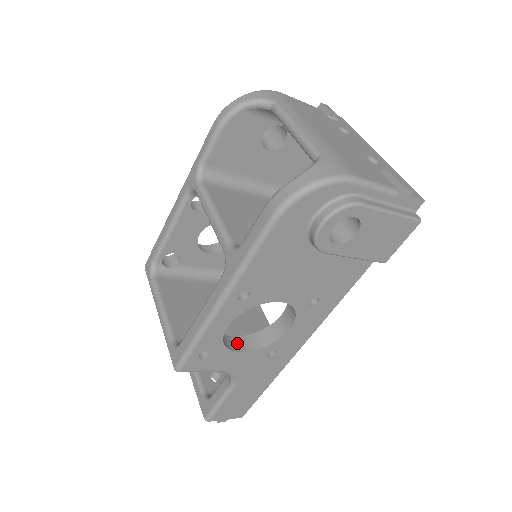
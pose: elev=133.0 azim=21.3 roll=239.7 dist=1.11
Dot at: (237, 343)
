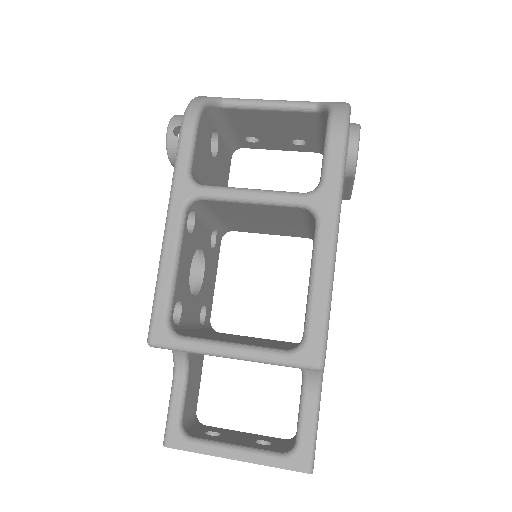
Dot at: occluded
